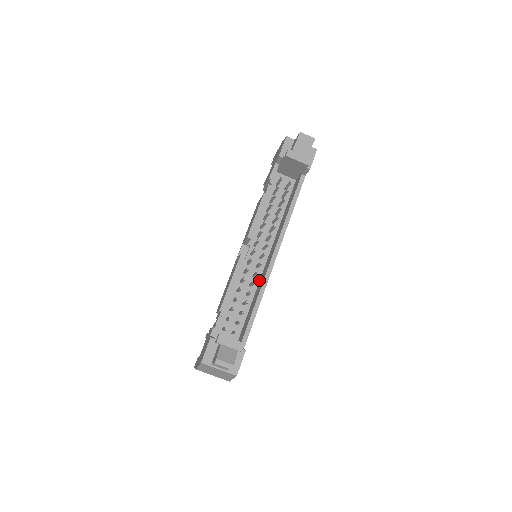
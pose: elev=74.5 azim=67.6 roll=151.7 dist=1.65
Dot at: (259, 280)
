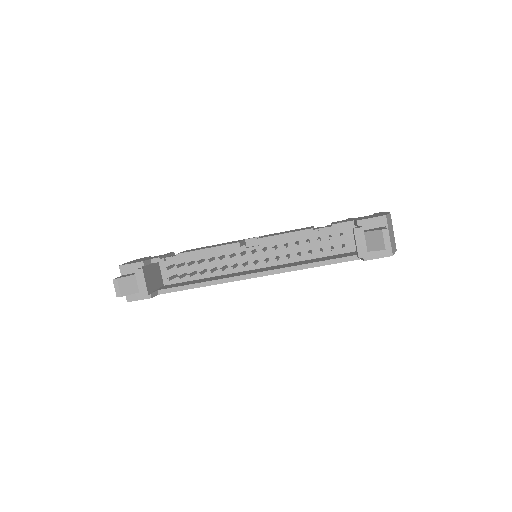
Dot at: (236, 272)
